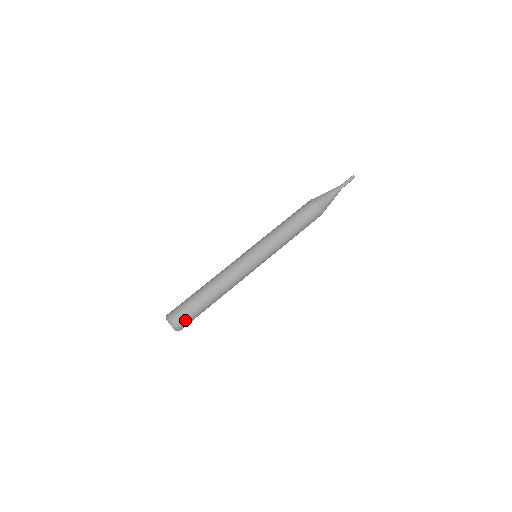
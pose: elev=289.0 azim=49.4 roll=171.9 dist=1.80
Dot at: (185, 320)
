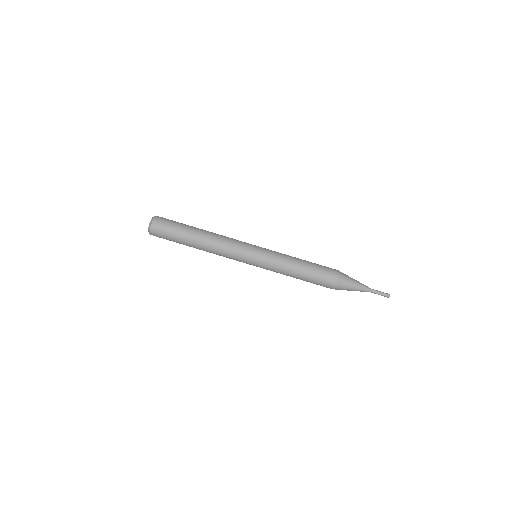
Dot at: (163, 226)
